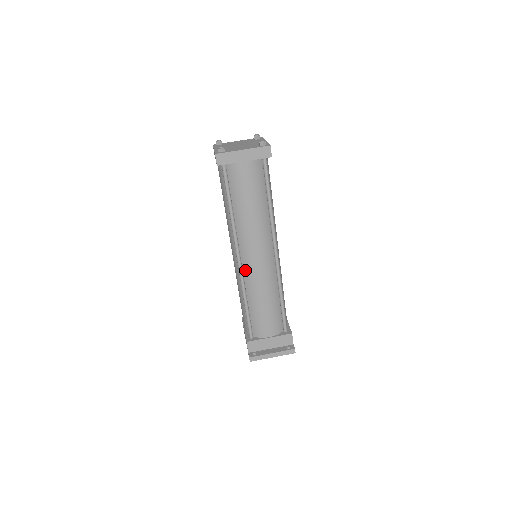
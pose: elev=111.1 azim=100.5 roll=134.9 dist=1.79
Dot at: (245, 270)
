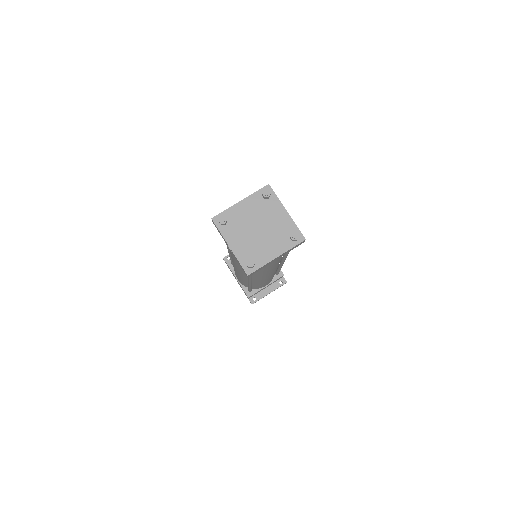
Dot at: occluded
